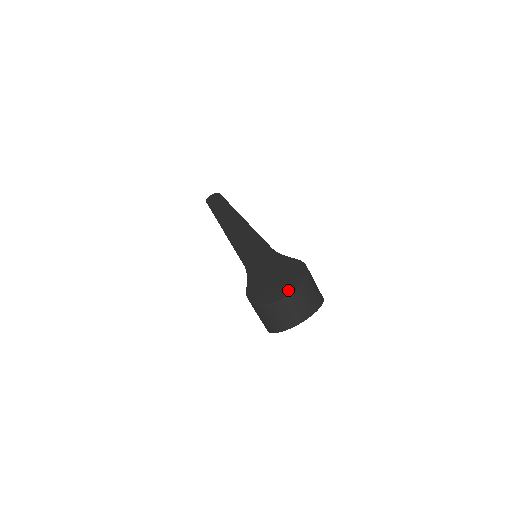
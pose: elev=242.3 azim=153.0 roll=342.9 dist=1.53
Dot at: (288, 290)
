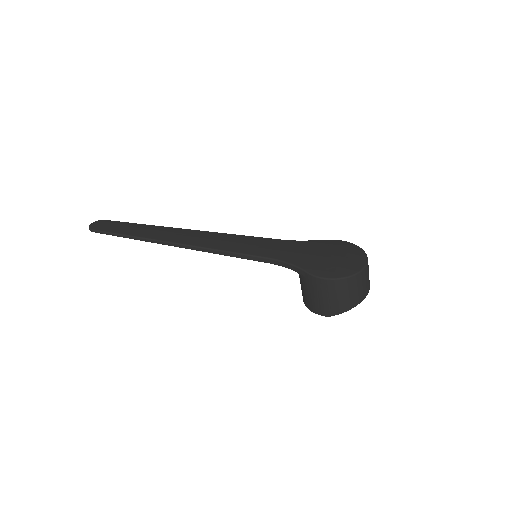
Dot at: (360, 258)
